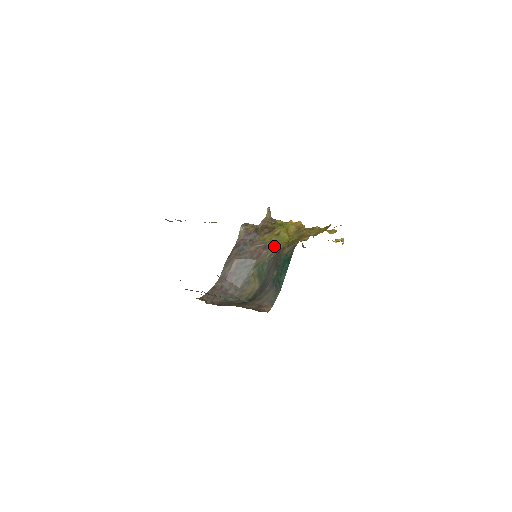
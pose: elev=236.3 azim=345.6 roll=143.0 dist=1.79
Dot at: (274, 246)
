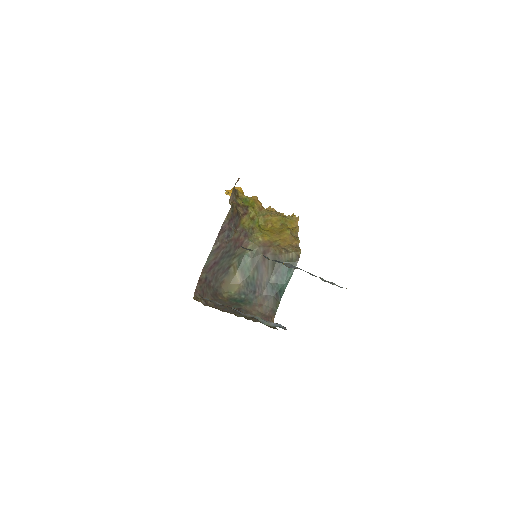
Dot at: (252, 234)
